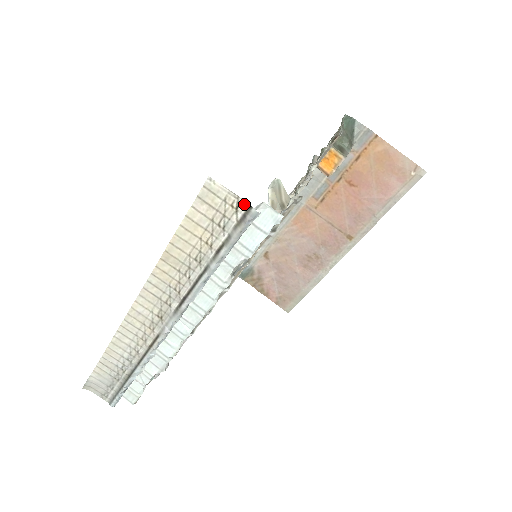
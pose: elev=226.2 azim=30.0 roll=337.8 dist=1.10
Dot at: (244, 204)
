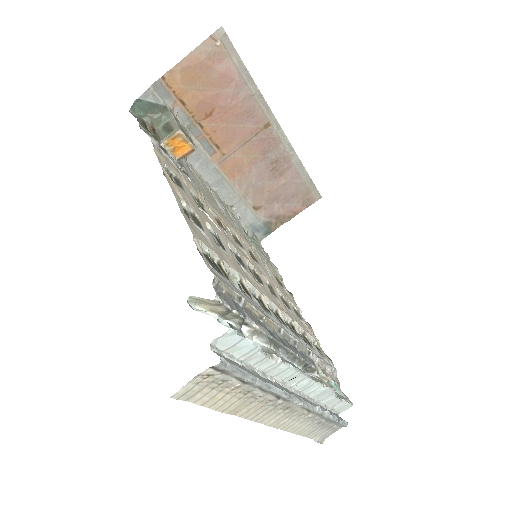
Dot at: (207, 371)
